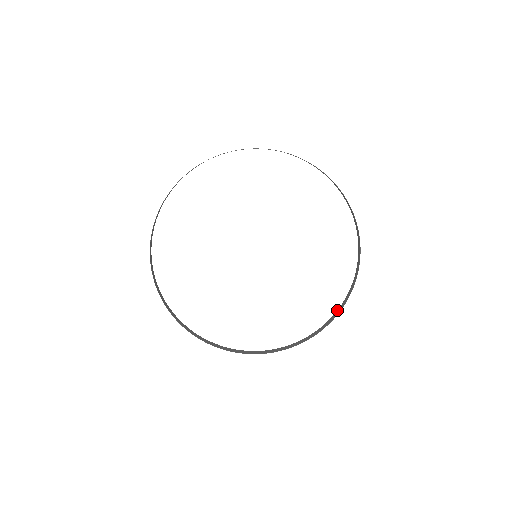
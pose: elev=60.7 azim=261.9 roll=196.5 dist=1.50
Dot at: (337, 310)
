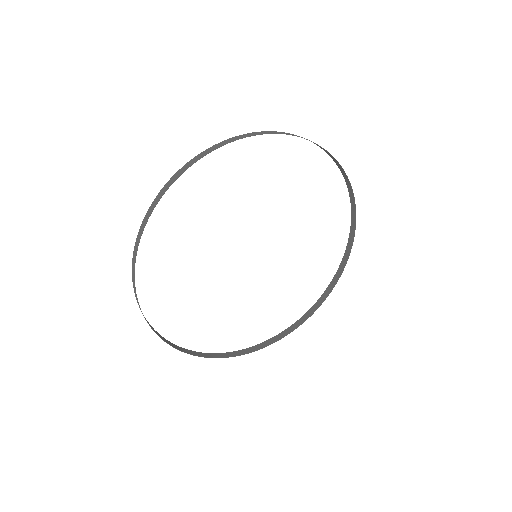
Dot at: (315, 303)
